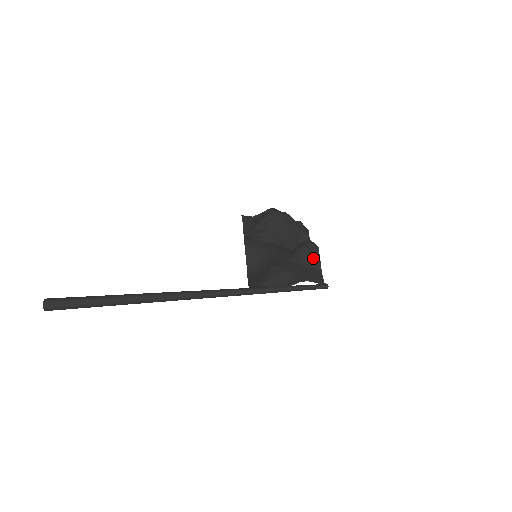
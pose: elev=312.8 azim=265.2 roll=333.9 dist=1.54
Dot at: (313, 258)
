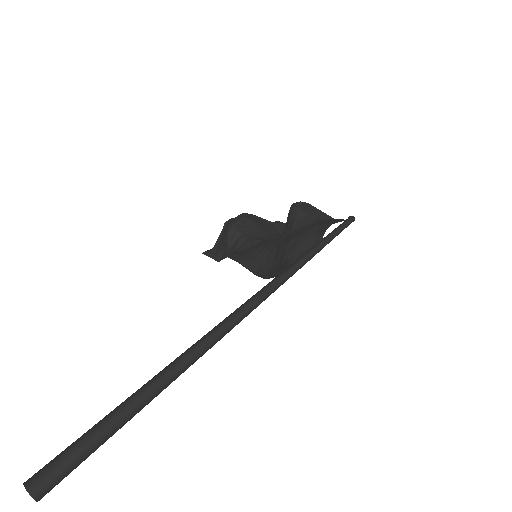
Dot at: (313, 213)
